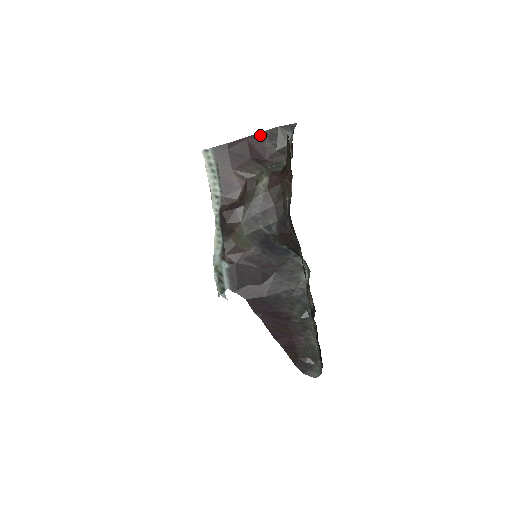
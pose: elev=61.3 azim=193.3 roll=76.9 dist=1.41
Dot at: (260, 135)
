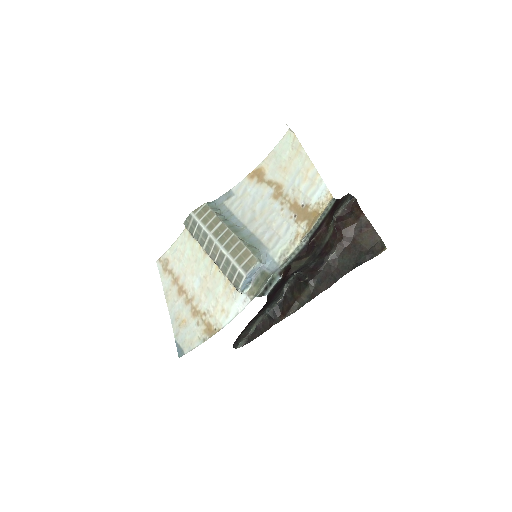
Dot at: occluded
